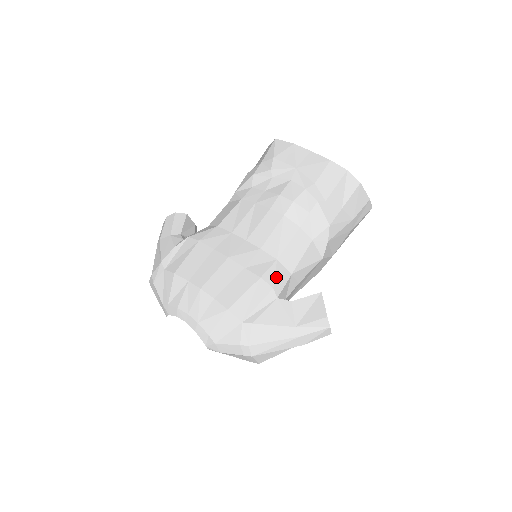
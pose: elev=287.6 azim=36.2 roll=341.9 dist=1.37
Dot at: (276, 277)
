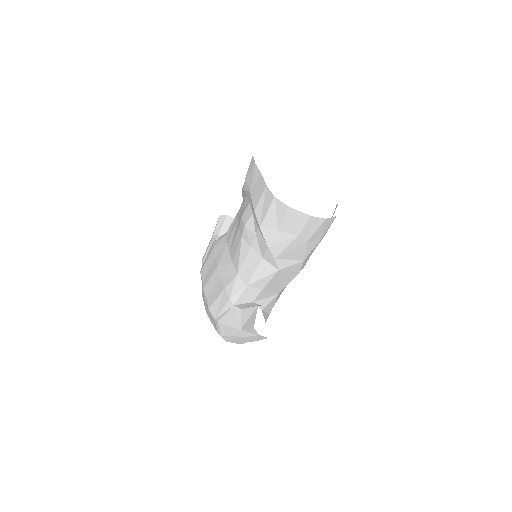
Dot at: (234, 289)
